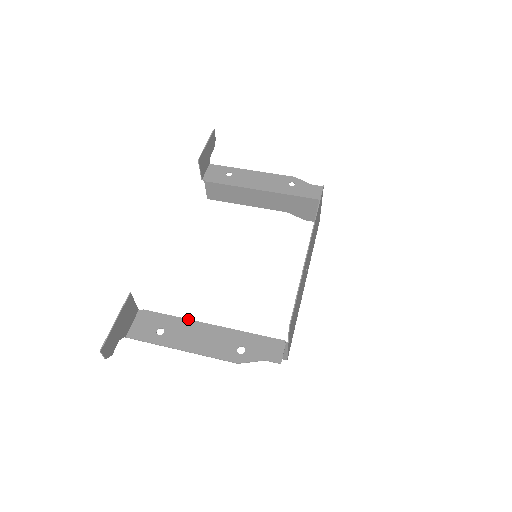
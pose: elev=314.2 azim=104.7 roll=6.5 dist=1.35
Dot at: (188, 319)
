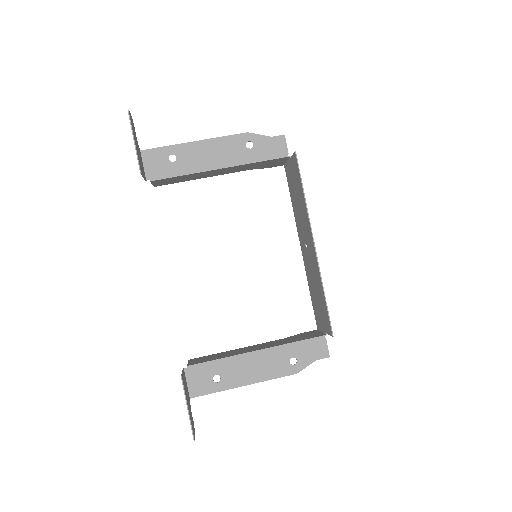
Dot at: (234, 356)
